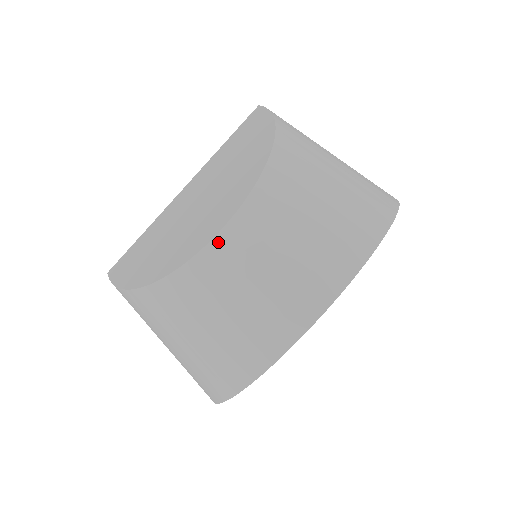
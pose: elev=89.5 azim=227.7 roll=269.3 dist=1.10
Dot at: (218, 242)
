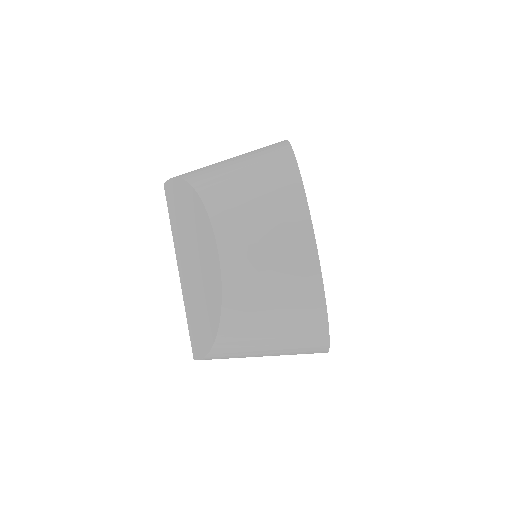
Dot at: (224, 259)
